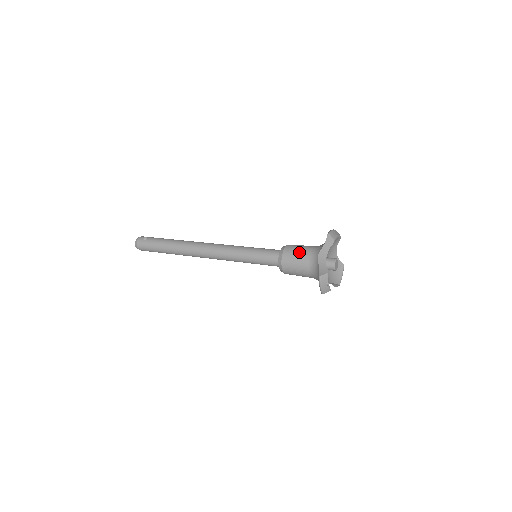
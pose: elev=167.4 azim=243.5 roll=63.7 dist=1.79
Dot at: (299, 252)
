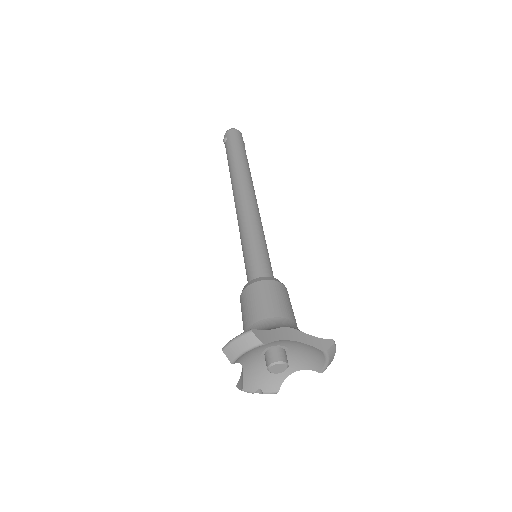
Dot at: (242, 319)
